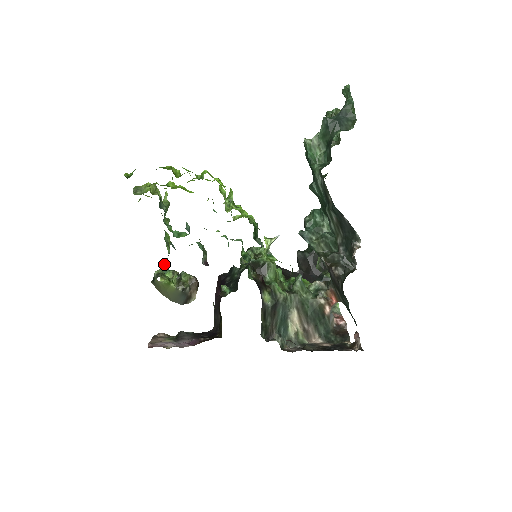
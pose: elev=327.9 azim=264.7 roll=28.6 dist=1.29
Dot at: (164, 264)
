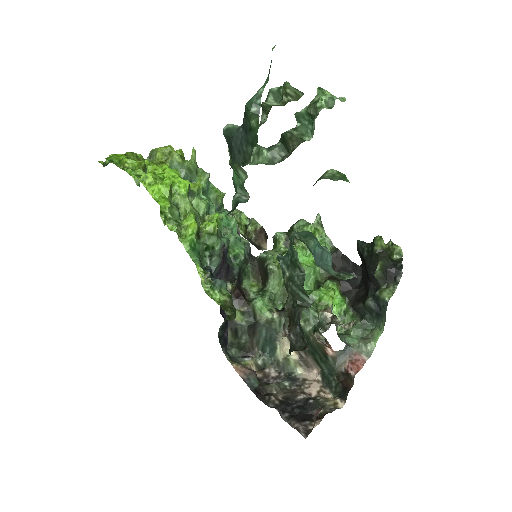
Dot at: occluded
